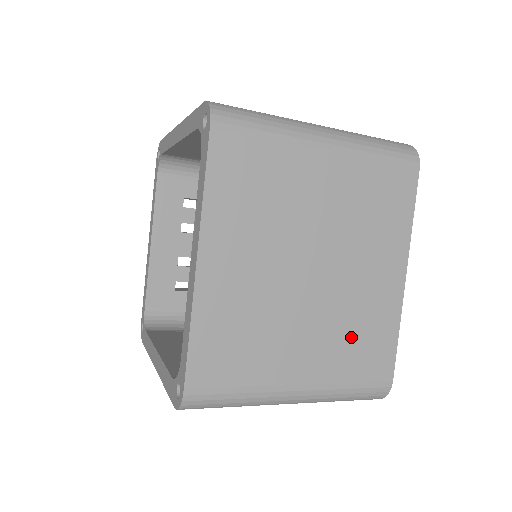
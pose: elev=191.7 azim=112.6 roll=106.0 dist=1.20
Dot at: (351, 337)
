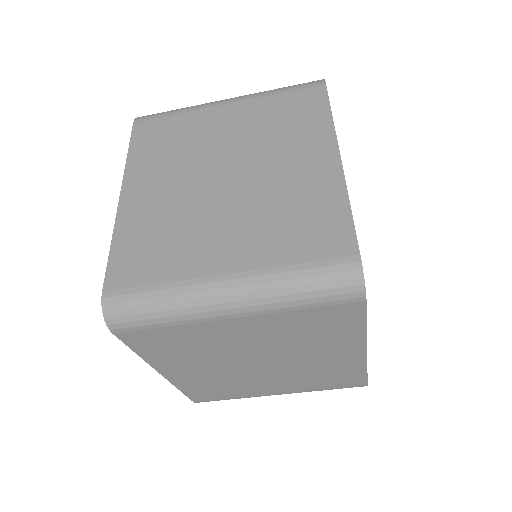
Dot at: (284, 220)
